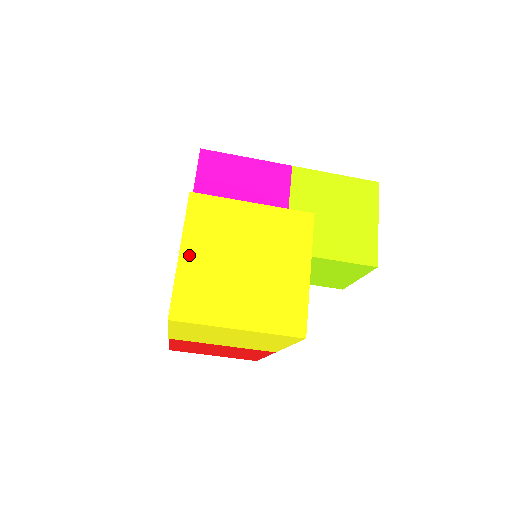
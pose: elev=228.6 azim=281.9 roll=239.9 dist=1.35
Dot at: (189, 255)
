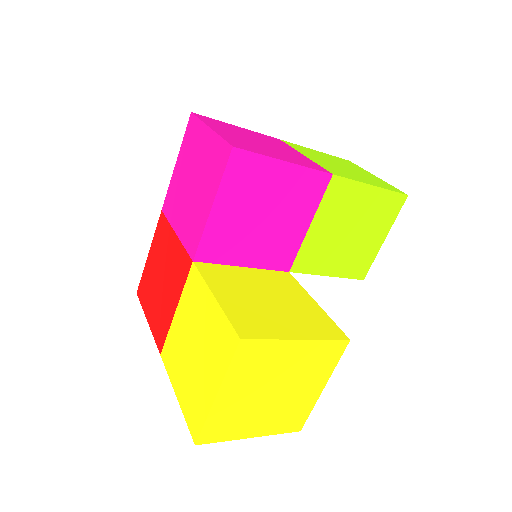
Dot at: (225, 396)
